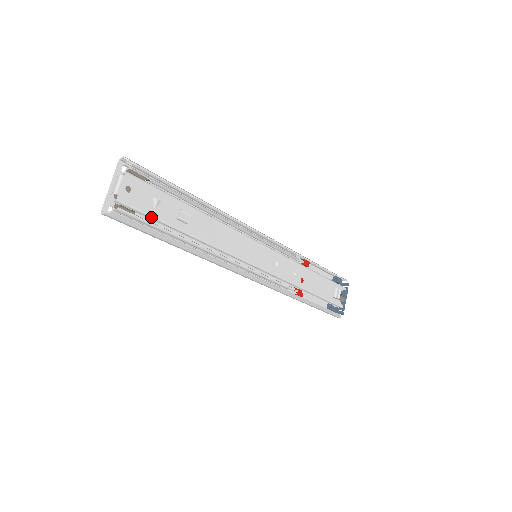
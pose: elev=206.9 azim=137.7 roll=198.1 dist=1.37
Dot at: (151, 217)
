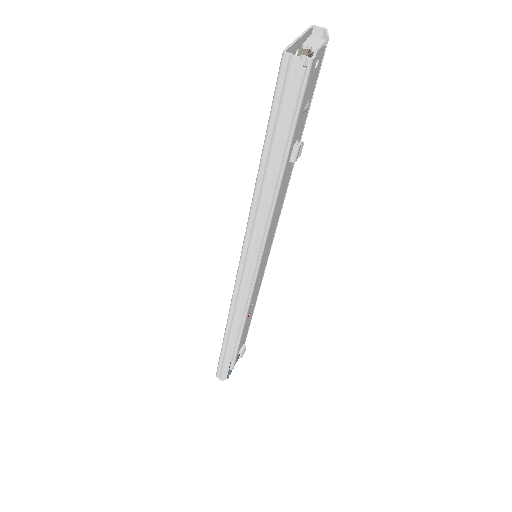
Dot at: (296, 116)
